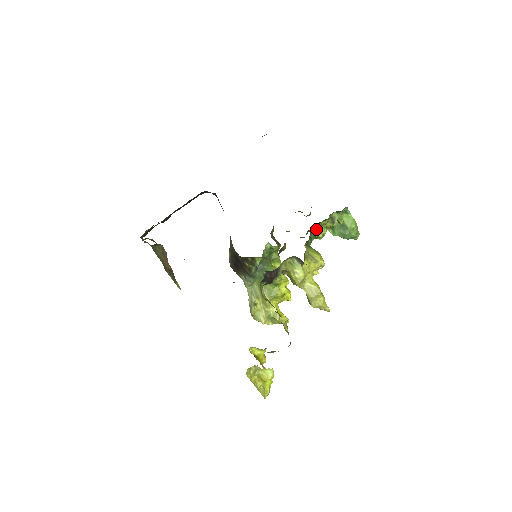
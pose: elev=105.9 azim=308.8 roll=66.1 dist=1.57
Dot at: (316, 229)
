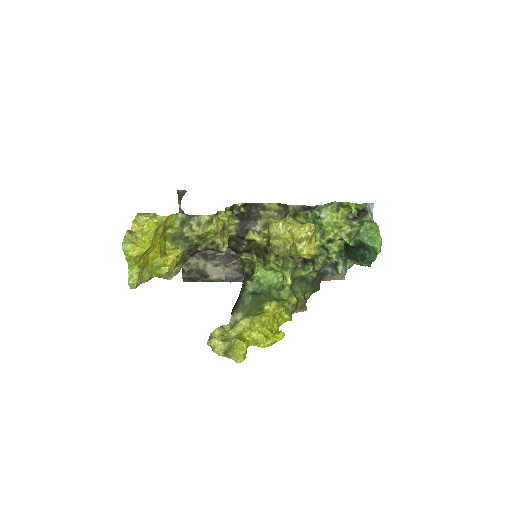
Dot at: occluded
